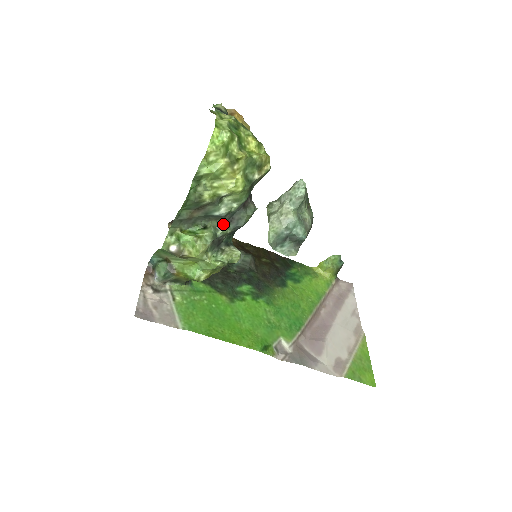
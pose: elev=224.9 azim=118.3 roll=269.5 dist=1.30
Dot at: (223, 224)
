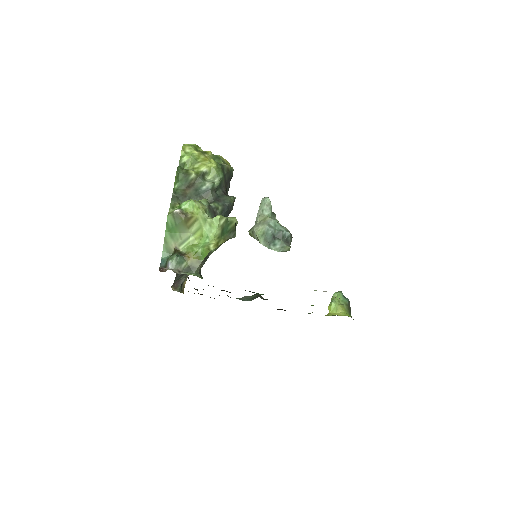
Dot at: (213, 200)
